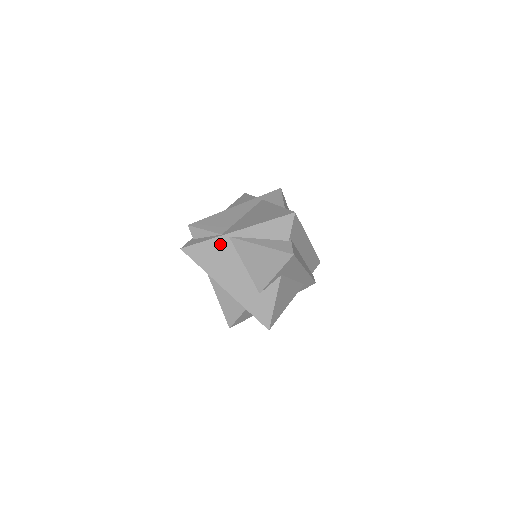
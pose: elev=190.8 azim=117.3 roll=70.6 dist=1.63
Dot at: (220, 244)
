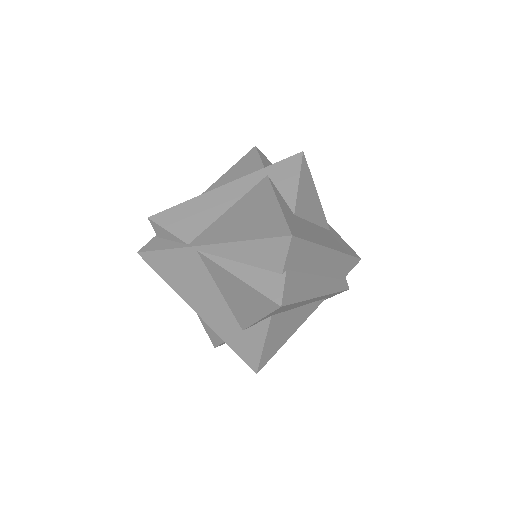
Dot at: (186, 258)
